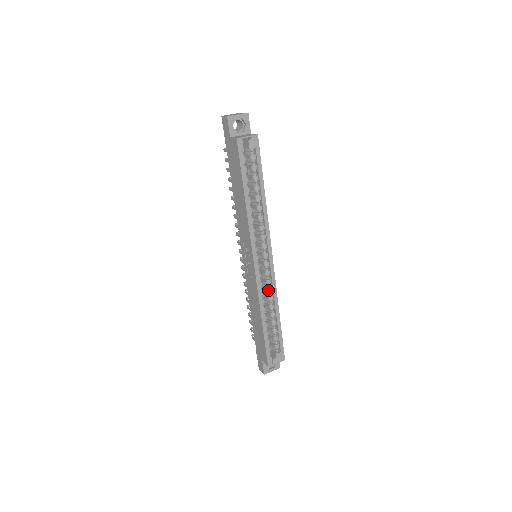
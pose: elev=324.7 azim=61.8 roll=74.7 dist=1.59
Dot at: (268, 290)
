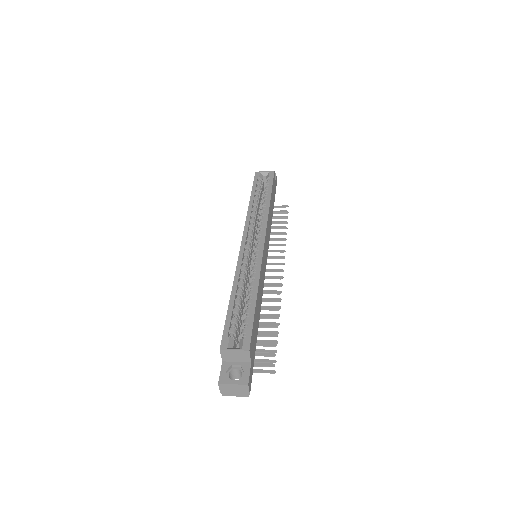
Dot at: (252, 269)
